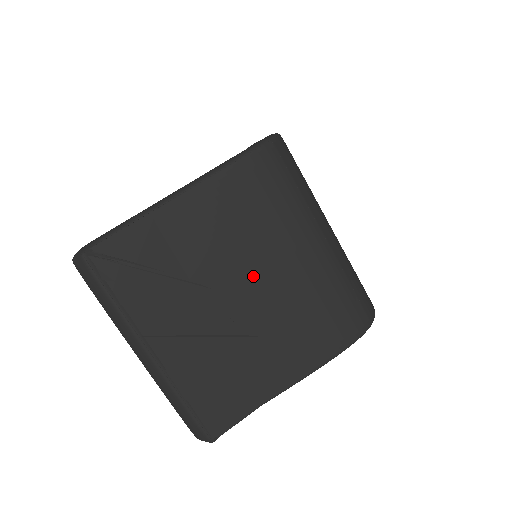
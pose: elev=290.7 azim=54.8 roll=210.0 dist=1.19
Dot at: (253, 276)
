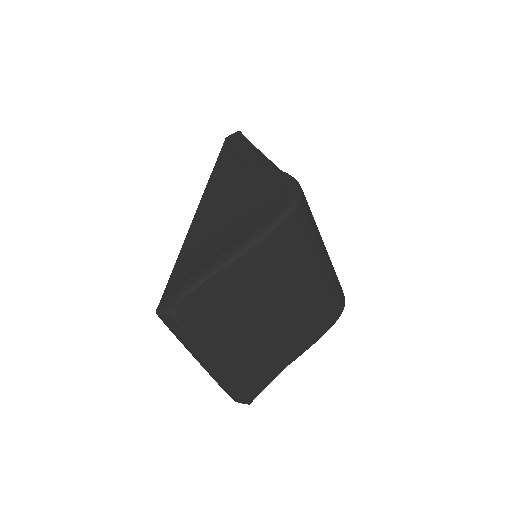
Dot at: (284, 298)
